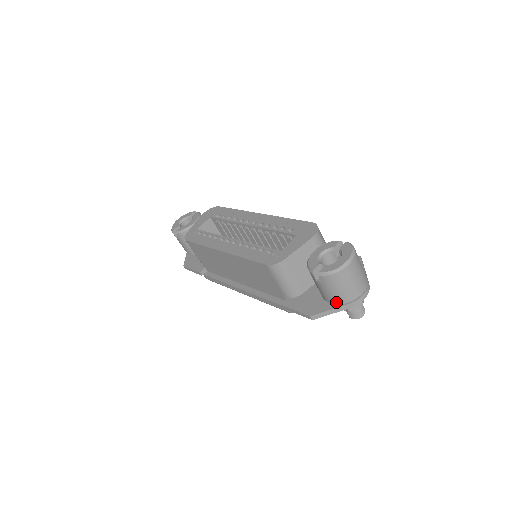
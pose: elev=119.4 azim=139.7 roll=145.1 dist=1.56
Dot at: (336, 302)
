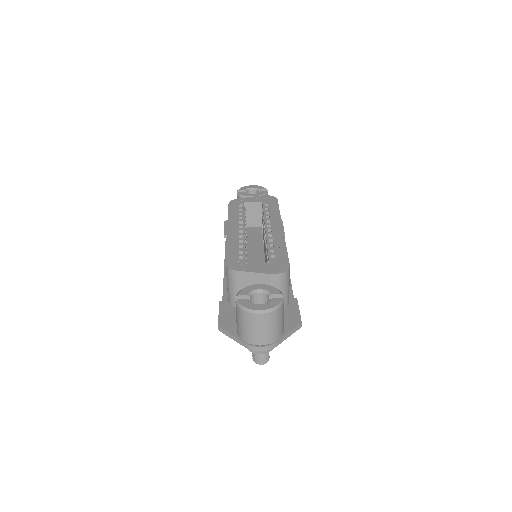
Dot at: (238, 333)
